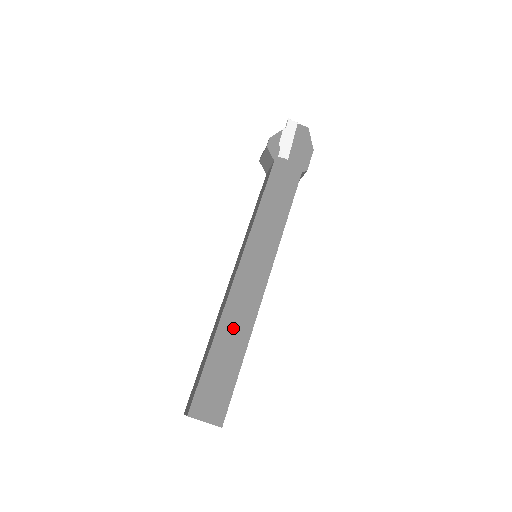
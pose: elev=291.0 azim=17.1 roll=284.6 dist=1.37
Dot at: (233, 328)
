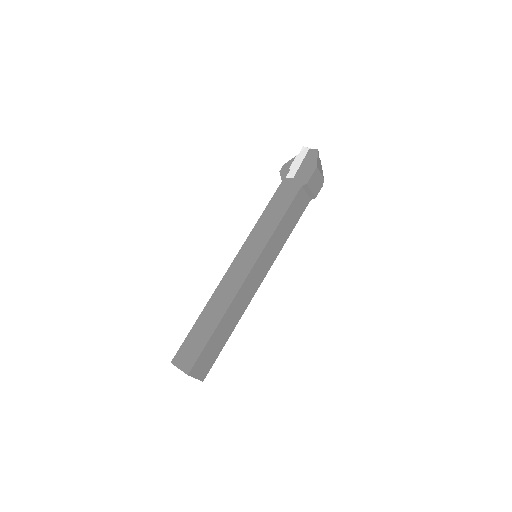
Dot at: (216, 306)
